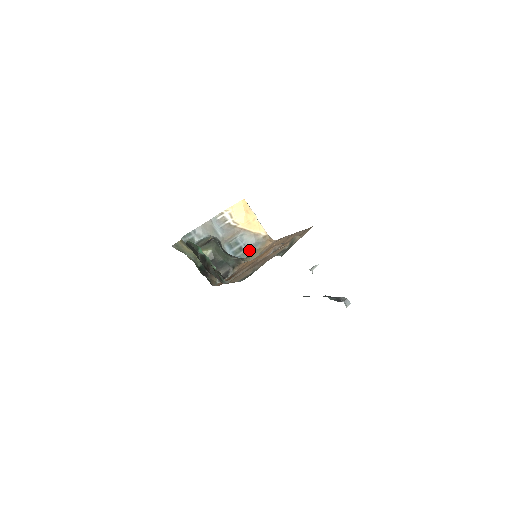
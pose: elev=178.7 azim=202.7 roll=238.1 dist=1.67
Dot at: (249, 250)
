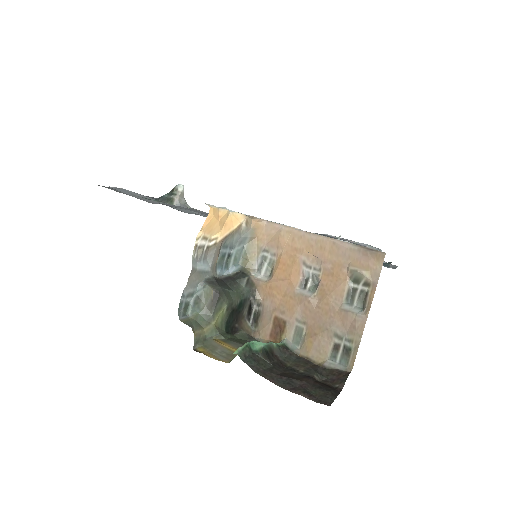
Dot at: (238, 250)
